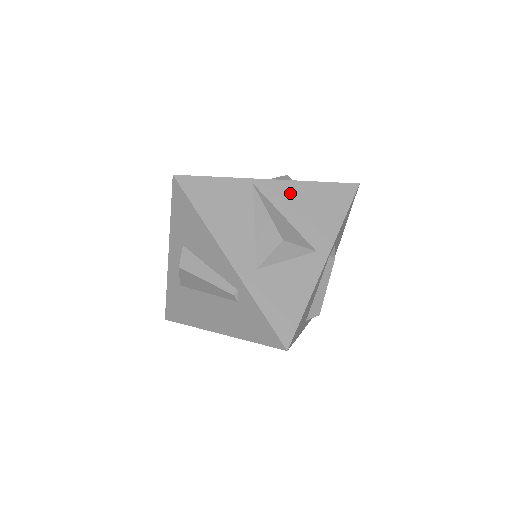
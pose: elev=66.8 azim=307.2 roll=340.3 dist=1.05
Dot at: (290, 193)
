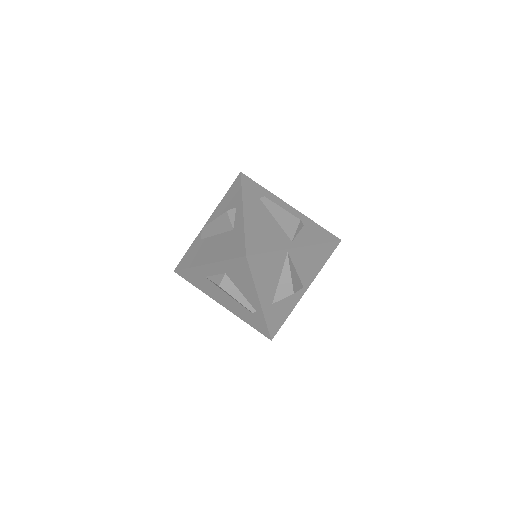
Dot at: (305, 254)
